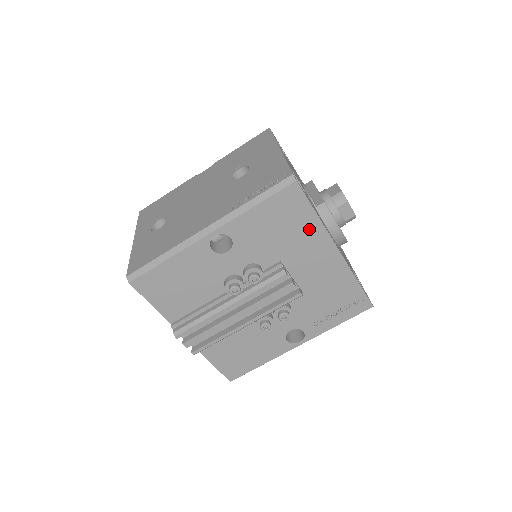
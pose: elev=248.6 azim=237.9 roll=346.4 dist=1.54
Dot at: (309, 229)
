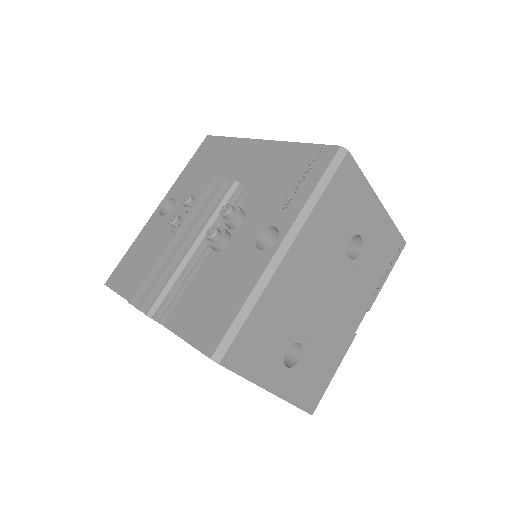
Dot at: (230, 149)
